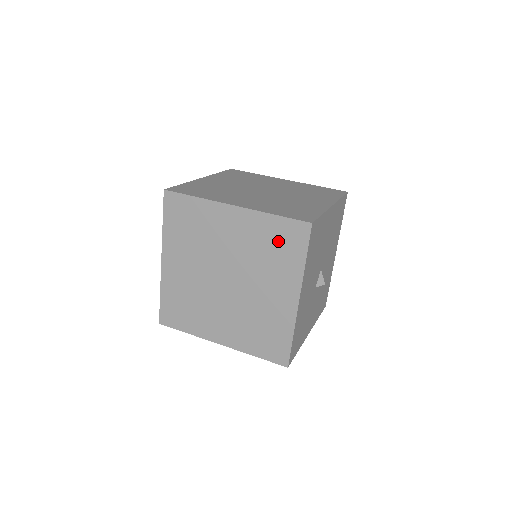
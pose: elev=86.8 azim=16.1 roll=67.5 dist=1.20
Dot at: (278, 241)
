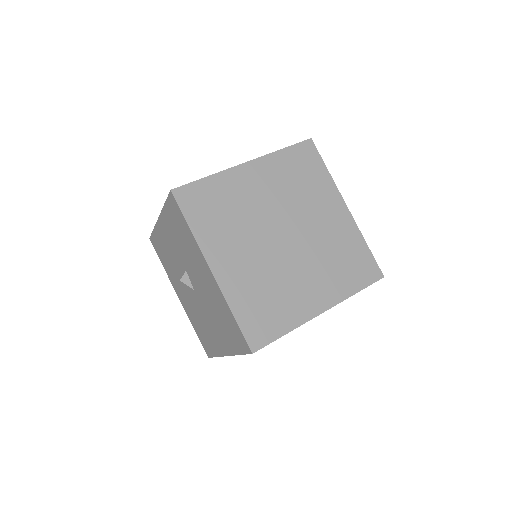
Dot at: (299, 168)
